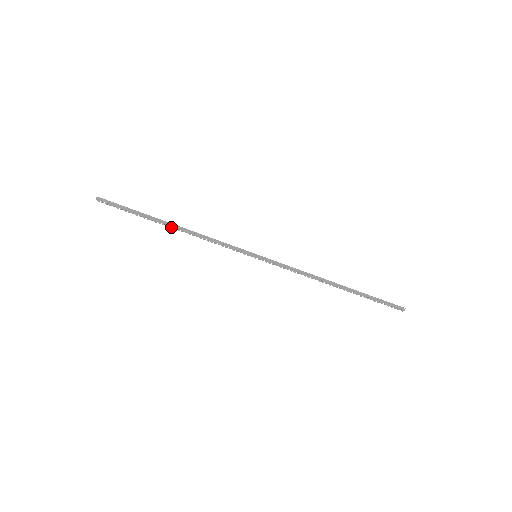
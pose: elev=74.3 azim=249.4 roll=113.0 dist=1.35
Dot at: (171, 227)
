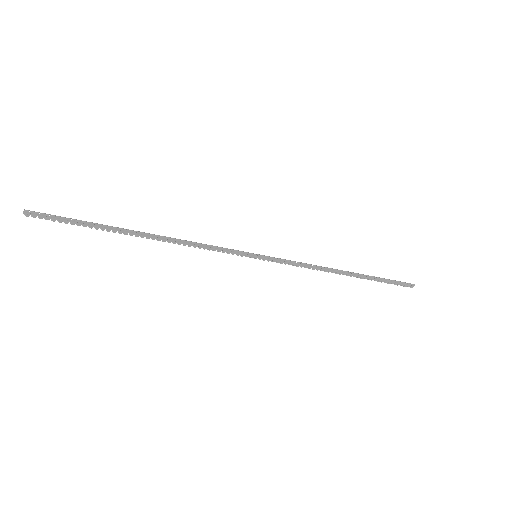
Dot at: (143, 237)
